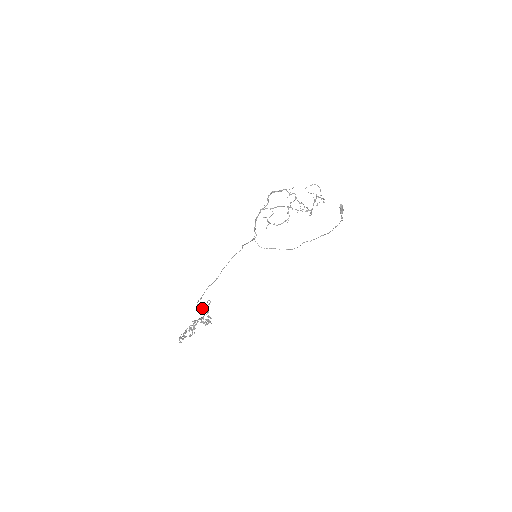
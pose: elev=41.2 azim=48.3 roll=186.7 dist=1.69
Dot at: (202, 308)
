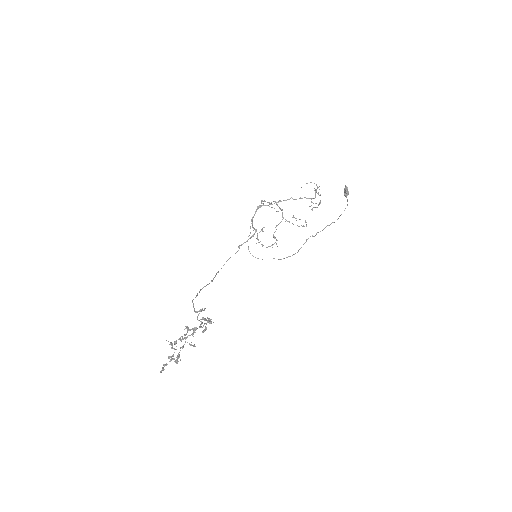
Dot at: (197, 311)
